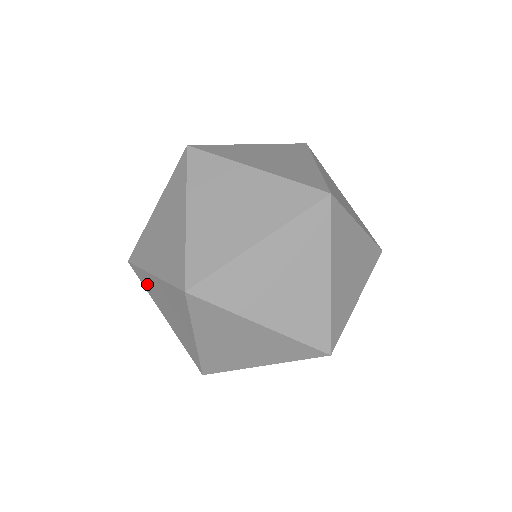
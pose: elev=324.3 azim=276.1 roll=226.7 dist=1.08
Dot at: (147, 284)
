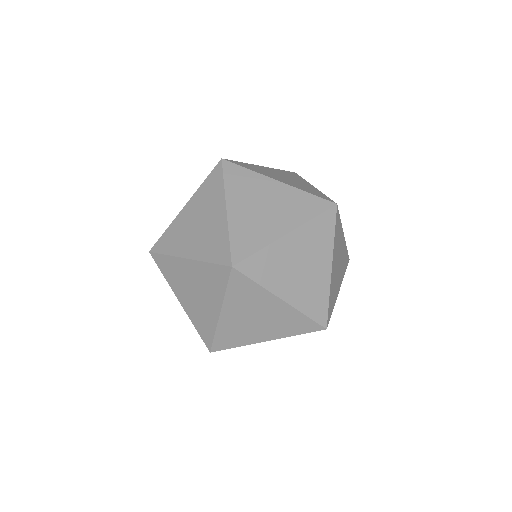
Dot at: (172, 239)
